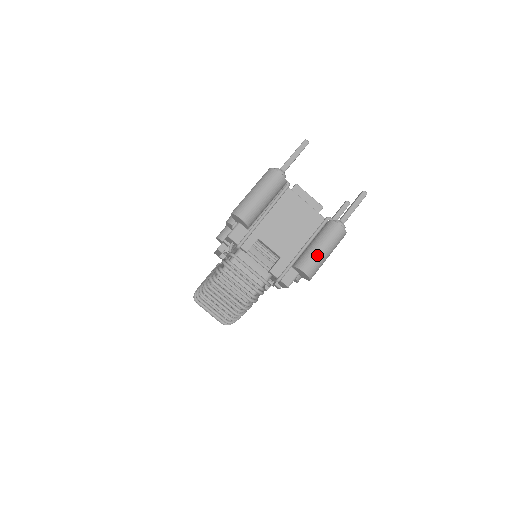
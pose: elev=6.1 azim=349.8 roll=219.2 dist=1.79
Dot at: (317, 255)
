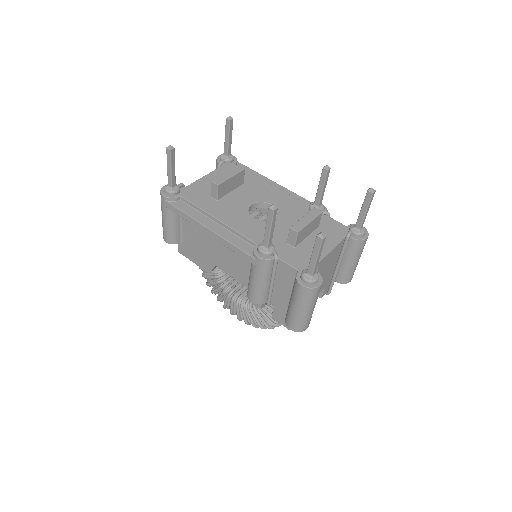
Dot at: occluded
